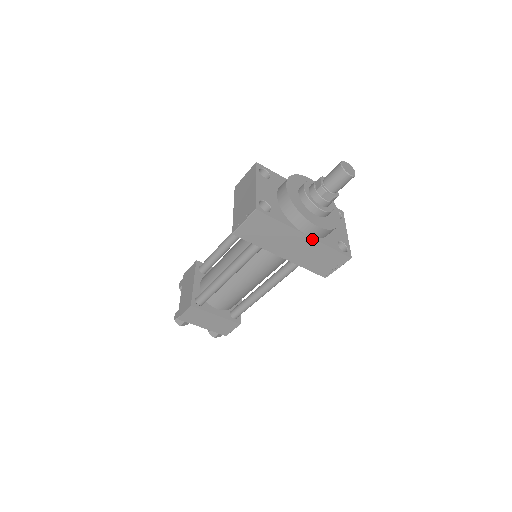
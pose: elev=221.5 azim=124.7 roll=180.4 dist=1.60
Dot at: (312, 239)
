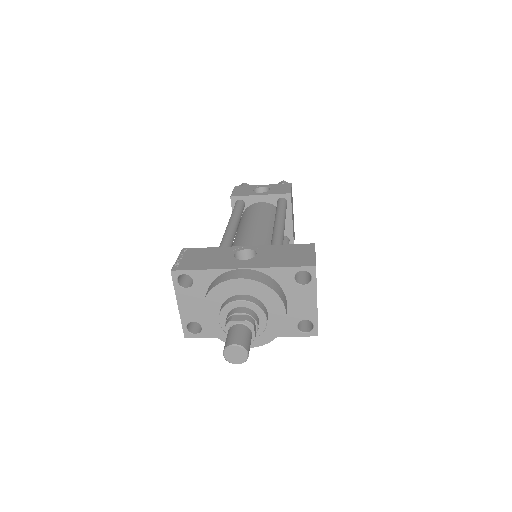
Dot at: occluded
